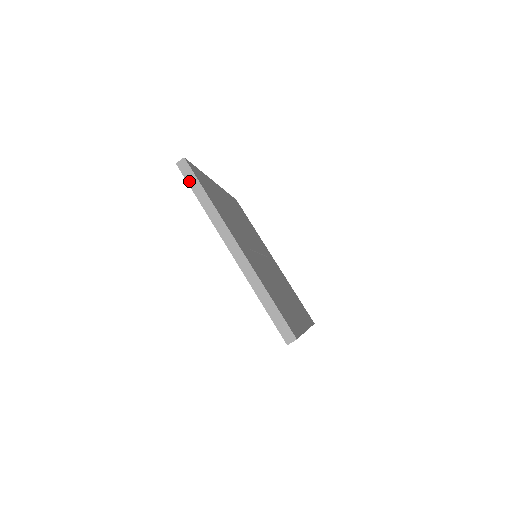
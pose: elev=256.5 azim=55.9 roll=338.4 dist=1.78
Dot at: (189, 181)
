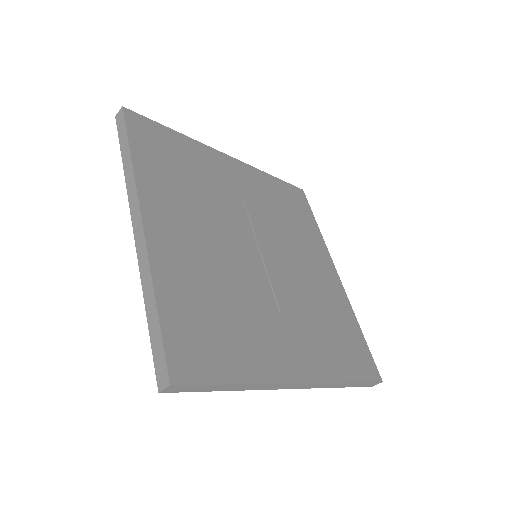
Dot at: (198, 391)
